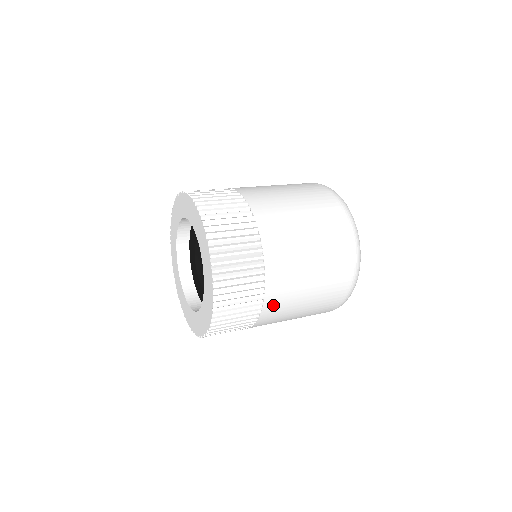
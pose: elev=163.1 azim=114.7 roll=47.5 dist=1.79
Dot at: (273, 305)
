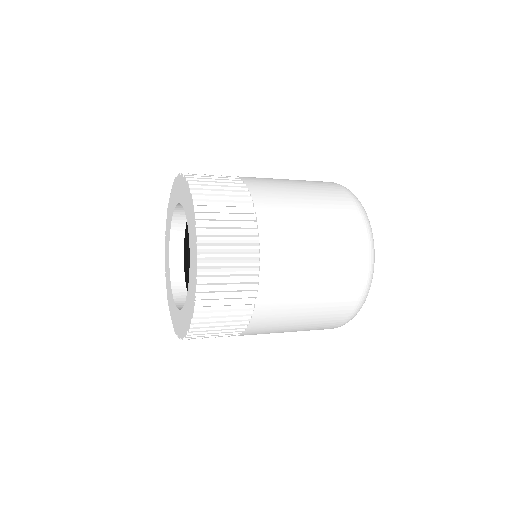
Dot at: (273, 245)
